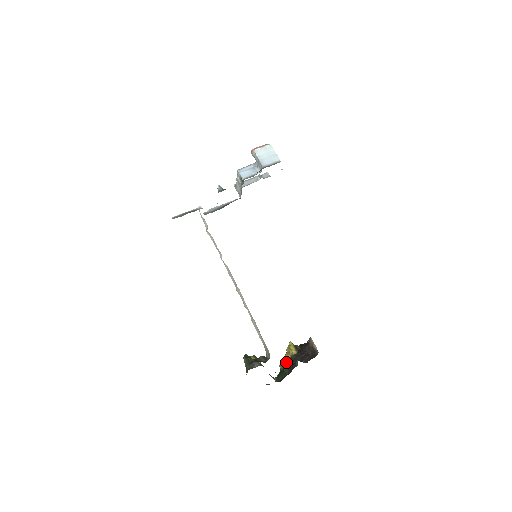
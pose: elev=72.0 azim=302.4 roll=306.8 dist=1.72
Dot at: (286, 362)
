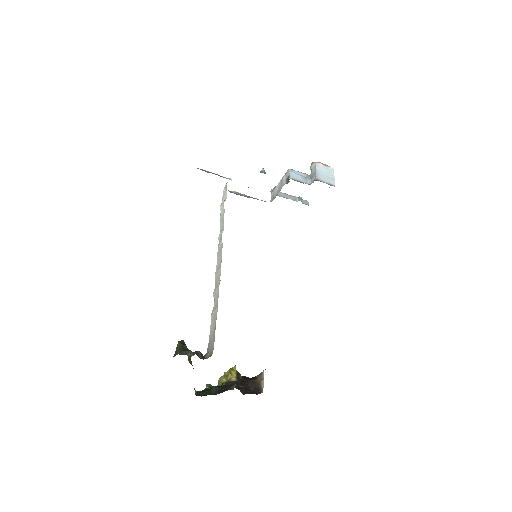
Dot at: (217, 385)
